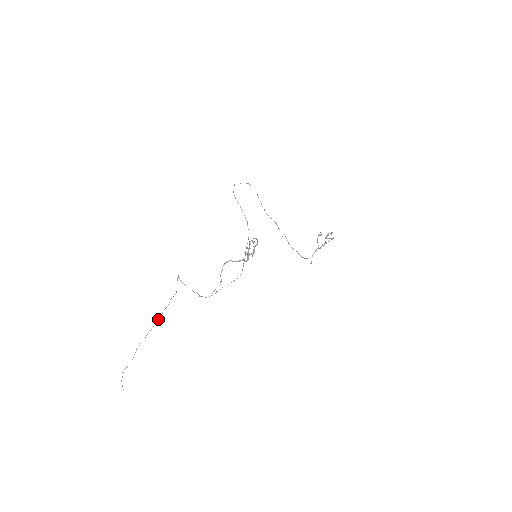
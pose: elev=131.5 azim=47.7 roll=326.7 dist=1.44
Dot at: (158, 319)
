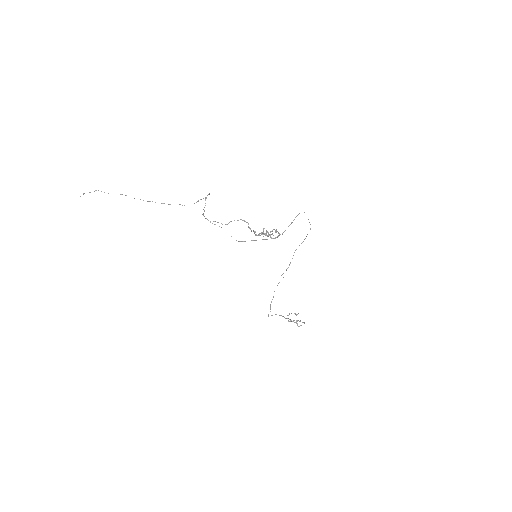
Dot at: occluded
